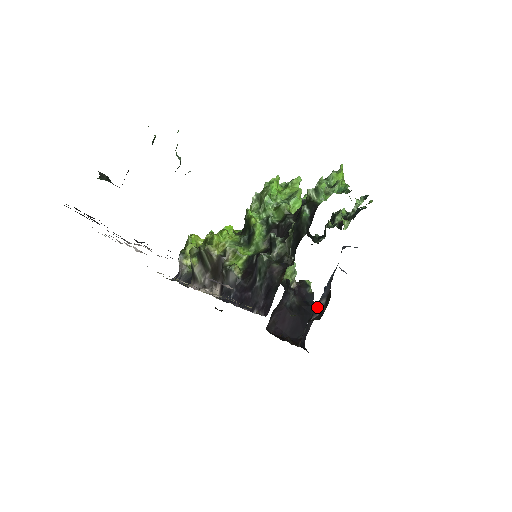
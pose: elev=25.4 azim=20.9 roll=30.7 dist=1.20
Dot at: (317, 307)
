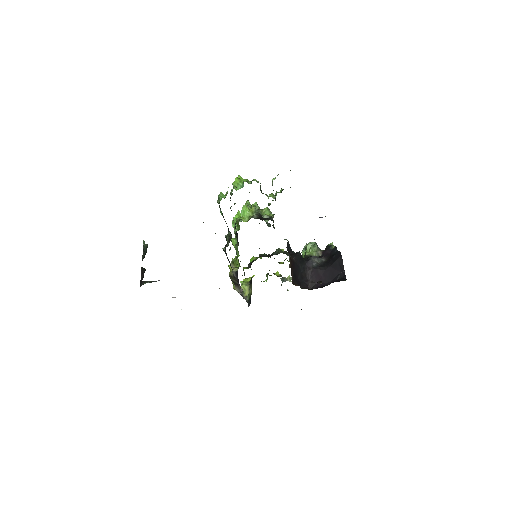
Dot at: occluded
